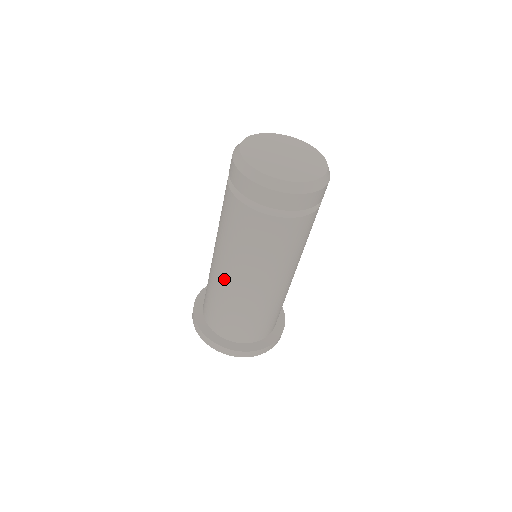
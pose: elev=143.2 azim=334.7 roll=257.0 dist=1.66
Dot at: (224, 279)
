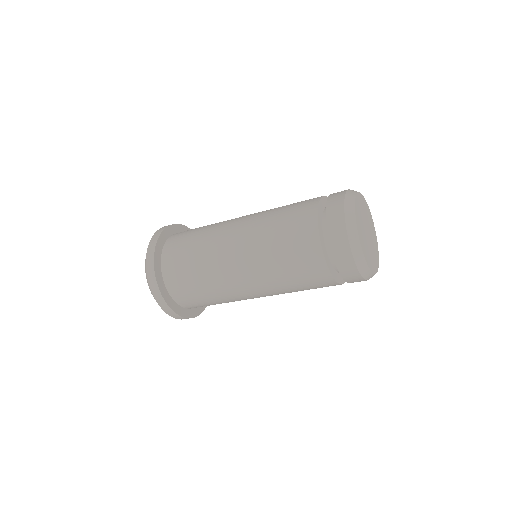
Dot at: (238, 285)
